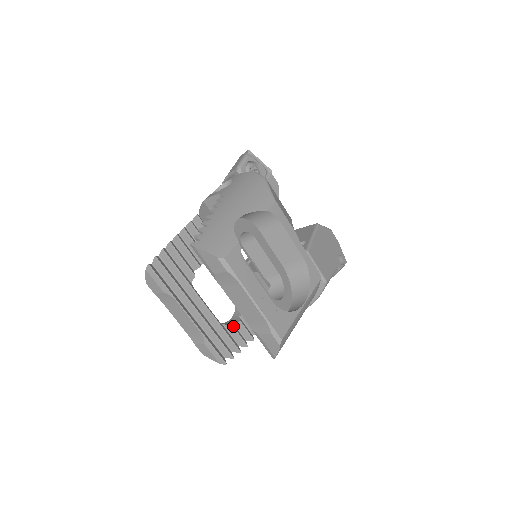
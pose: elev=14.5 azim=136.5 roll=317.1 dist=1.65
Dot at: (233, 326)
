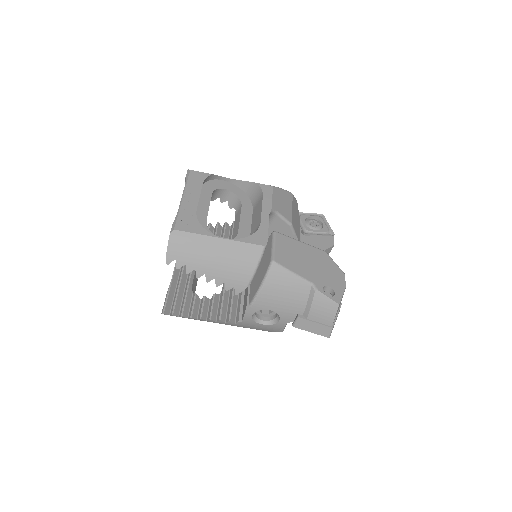
Dot at: (196, 295)
